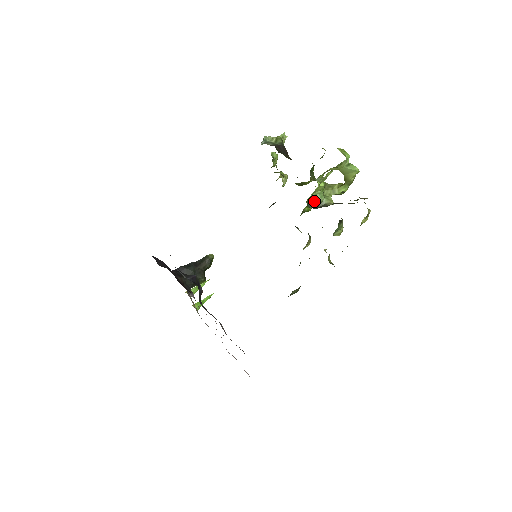
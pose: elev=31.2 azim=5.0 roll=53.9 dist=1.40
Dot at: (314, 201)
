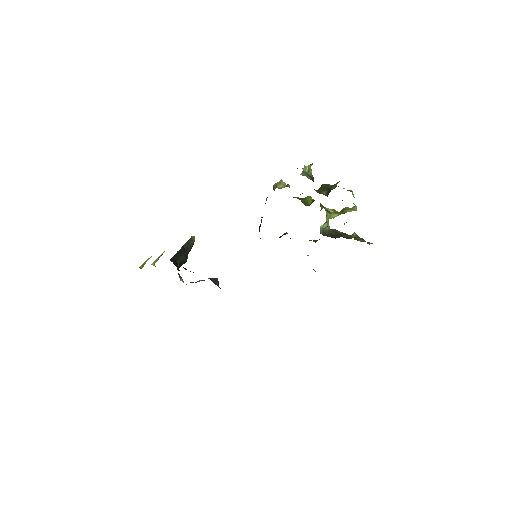
Dot at: (323, 228)
